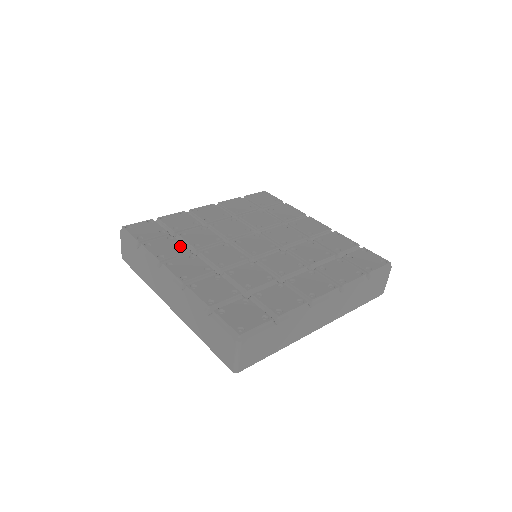
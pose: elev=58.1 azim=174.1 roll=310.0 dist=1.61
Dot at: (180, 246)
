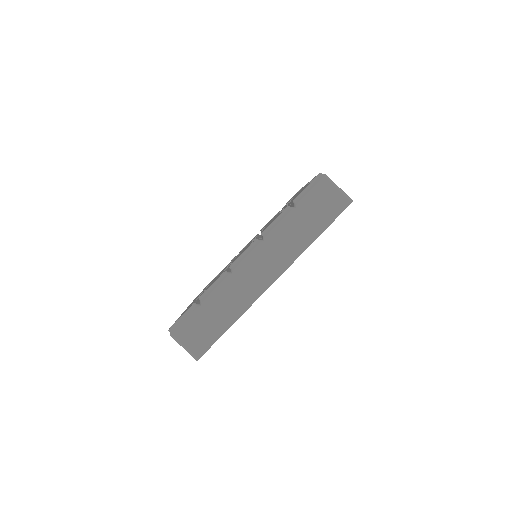
Dot at: occluded
